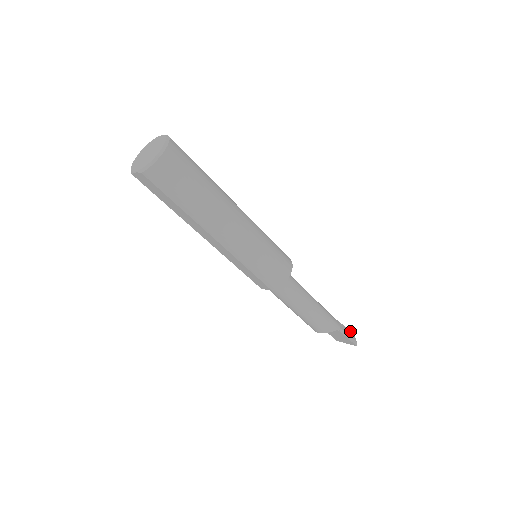
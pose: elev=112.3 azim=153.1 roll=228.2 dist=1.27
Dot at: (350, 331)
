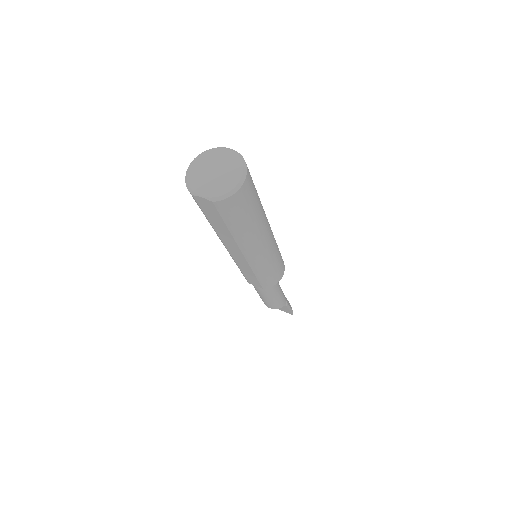
Dot at: (288, 301)
